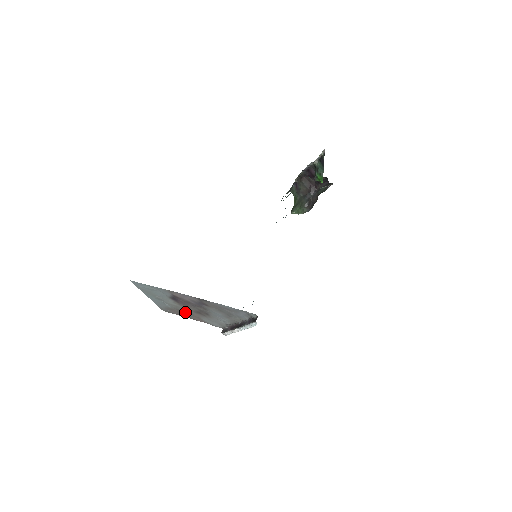
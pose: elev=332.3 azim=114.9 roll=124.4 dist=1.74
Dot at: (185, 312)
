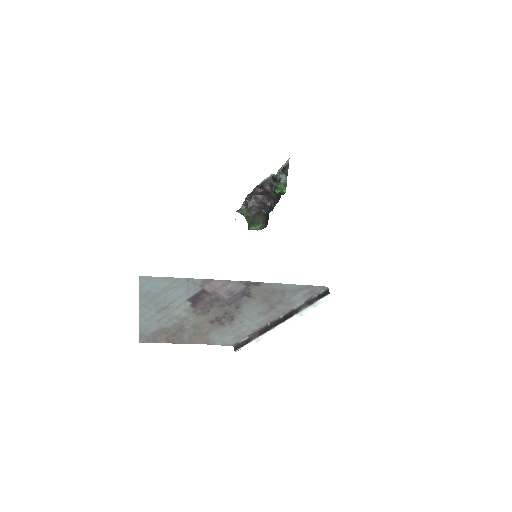
Dot at: (189, 329)
